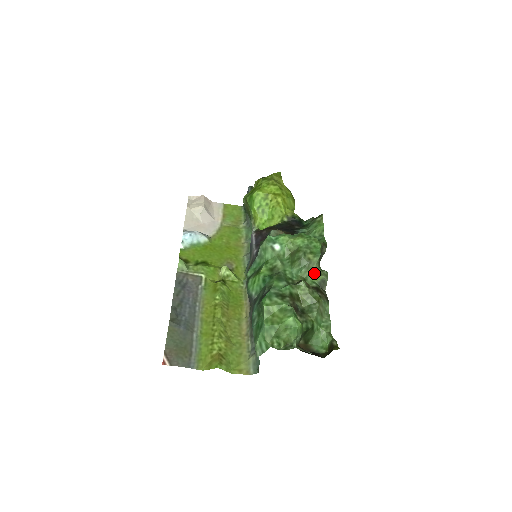
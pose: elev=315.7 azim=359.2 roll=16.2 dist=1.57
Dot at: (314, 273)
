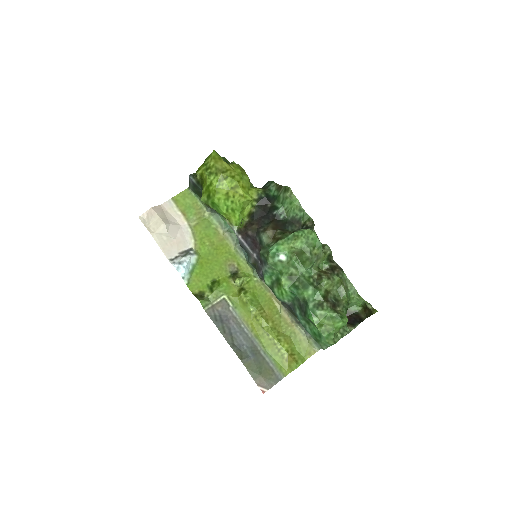
Dot at: (322, 258)
